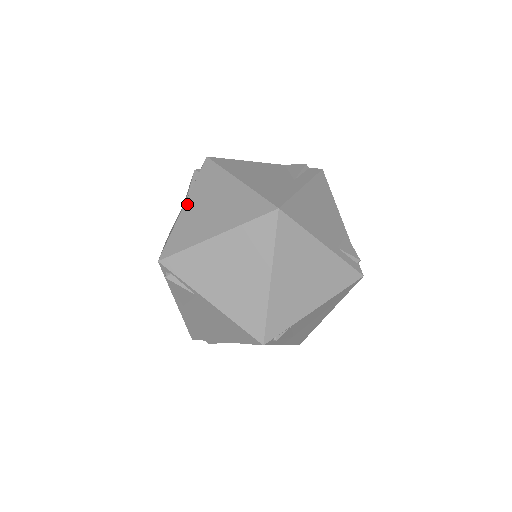
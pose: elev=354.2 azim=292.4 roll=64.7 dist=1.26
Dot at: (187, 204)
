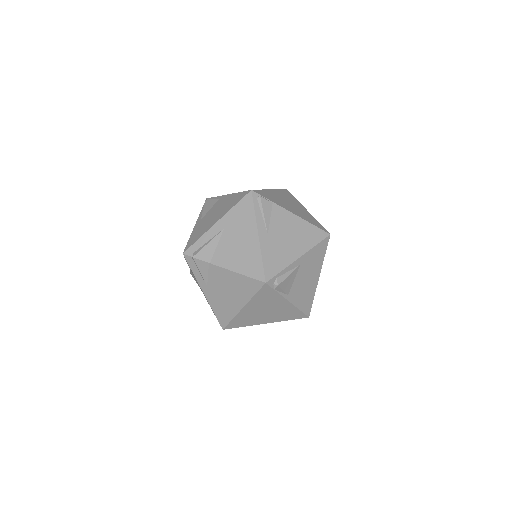
Dot at: occluded
